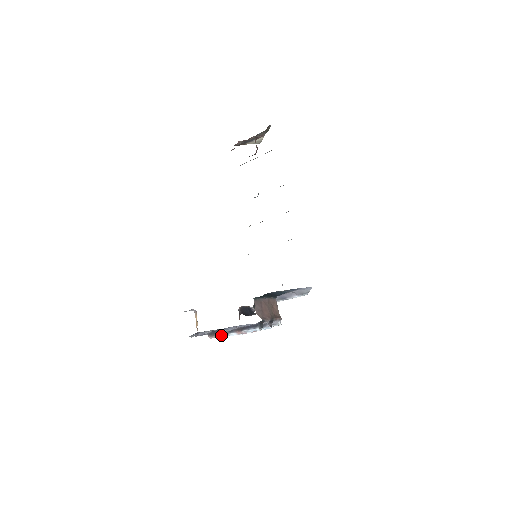
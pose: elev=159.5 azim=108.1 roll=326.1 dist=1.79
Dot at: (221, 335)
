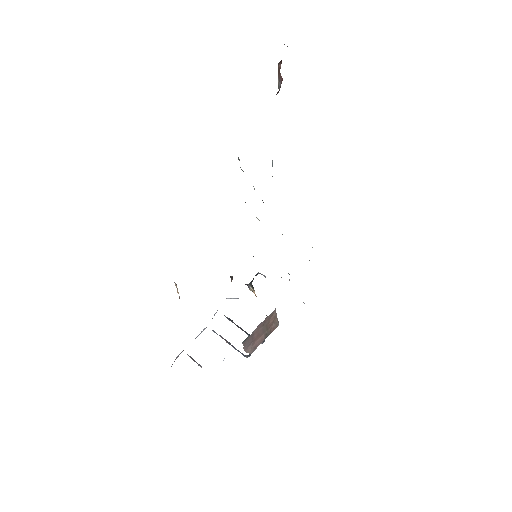
Dot at: occluded
